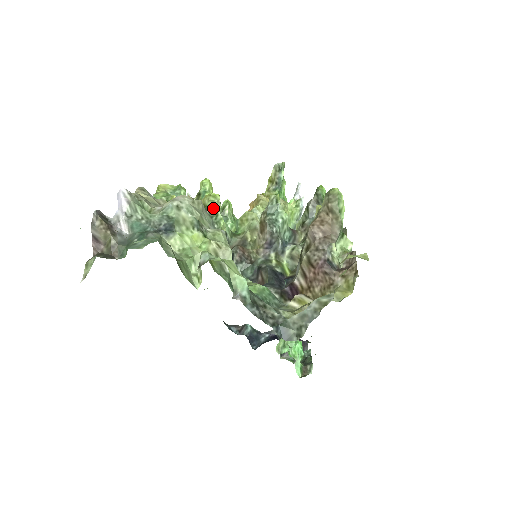
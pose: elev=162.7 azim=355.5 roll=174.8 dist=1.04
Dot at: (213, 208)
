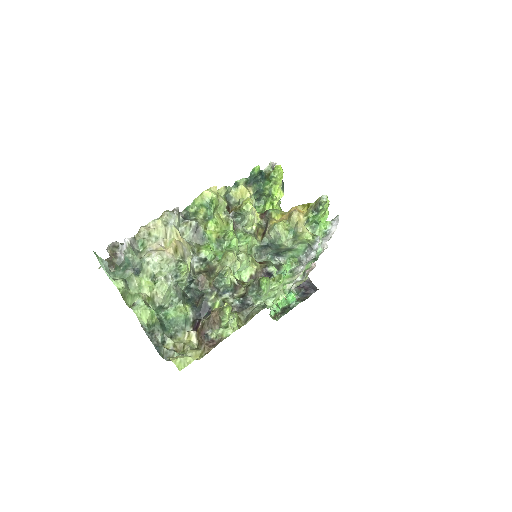
Dot at: (243, 213)
